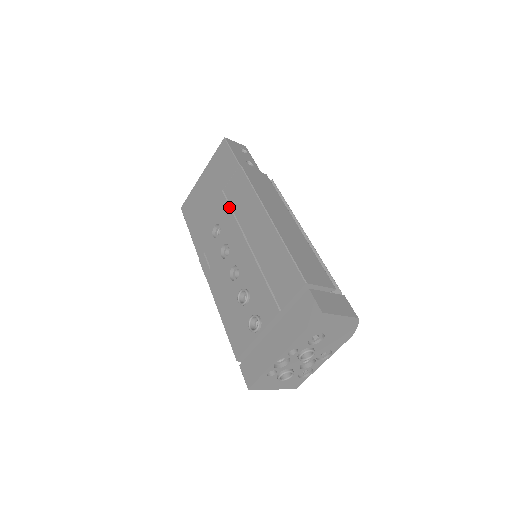
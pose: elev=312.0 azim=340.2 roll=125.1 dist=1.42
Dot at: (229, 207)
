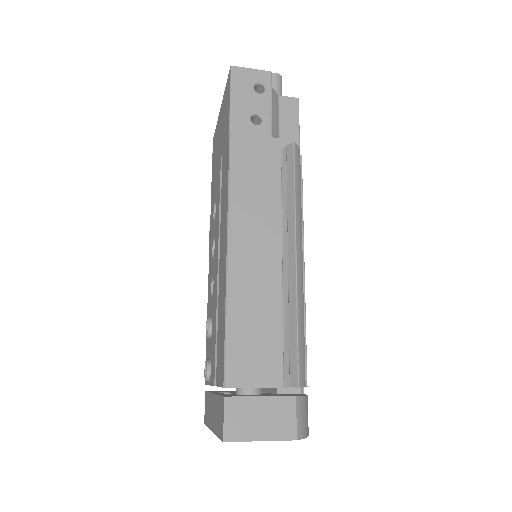
Dot at: (219, 191)
